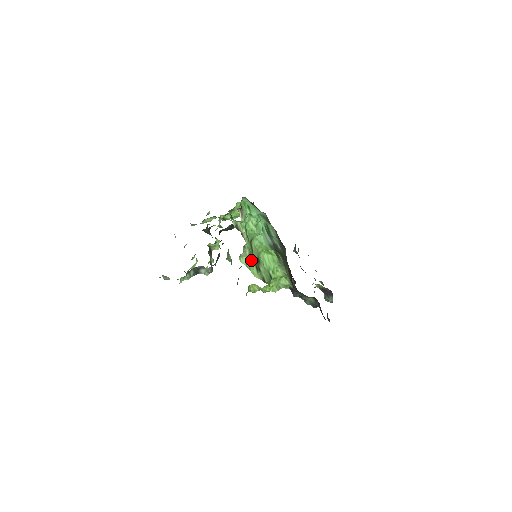
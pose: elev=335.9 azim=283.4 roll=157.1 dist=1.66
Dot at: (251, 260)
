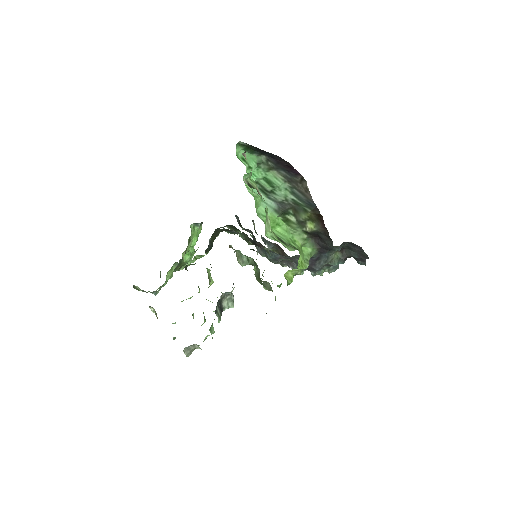
Dot at: (273, 234)
